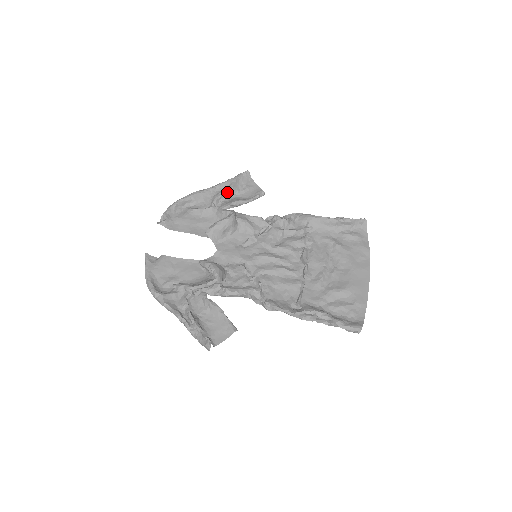
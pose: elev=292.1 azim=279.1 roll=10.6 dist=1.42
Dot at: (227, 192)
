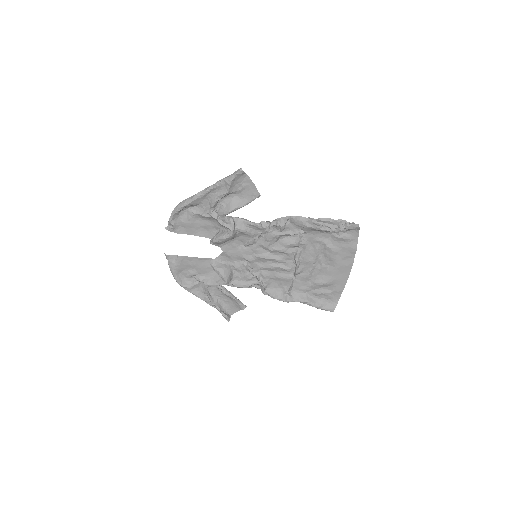
Dot at: (223, 196)
